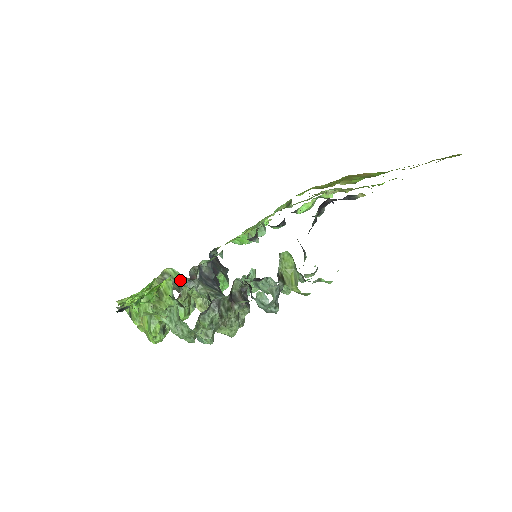
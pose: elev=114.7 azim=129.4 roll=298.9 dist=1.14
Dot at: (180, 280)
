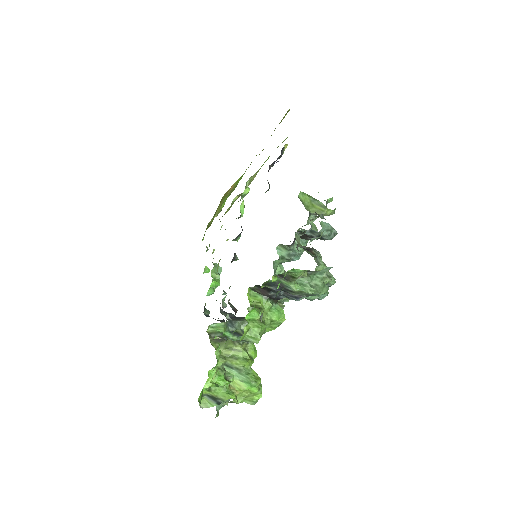
Dot at: (224, 330)
